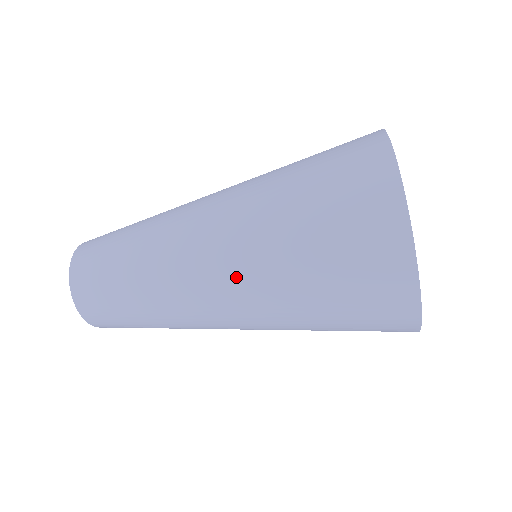
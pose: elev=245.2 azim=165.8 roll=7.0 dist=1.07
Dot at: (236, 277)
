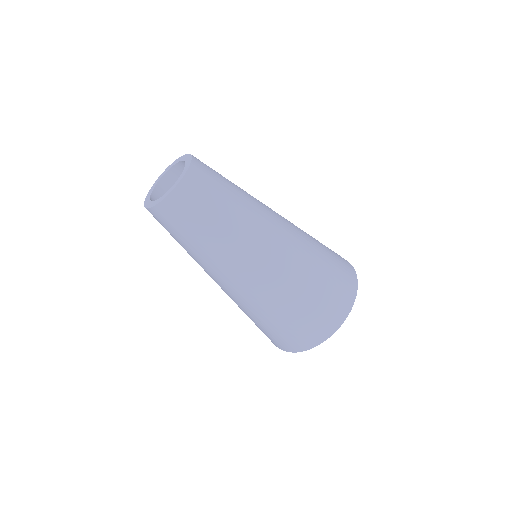
Dot at: (282, 260)
